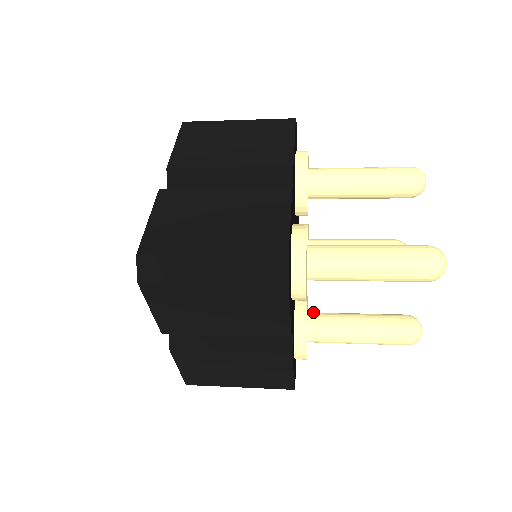
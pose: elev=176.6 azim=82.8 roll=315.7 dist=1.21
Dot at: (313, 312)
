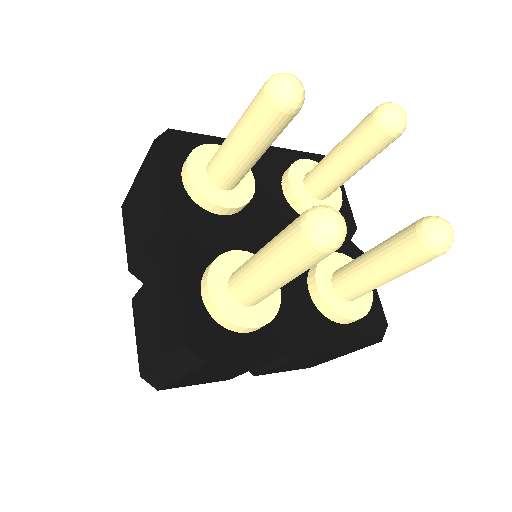
Dot at: (337, 270)
